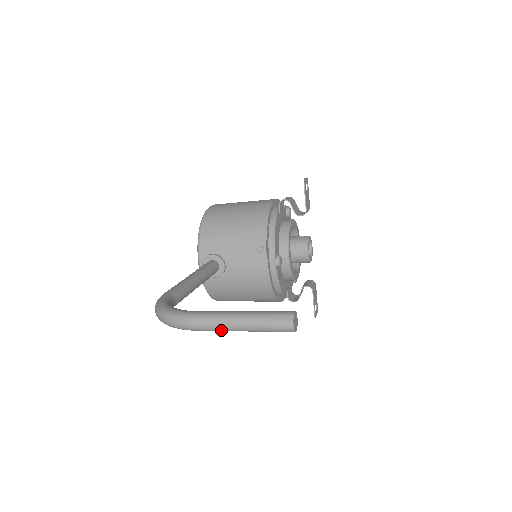
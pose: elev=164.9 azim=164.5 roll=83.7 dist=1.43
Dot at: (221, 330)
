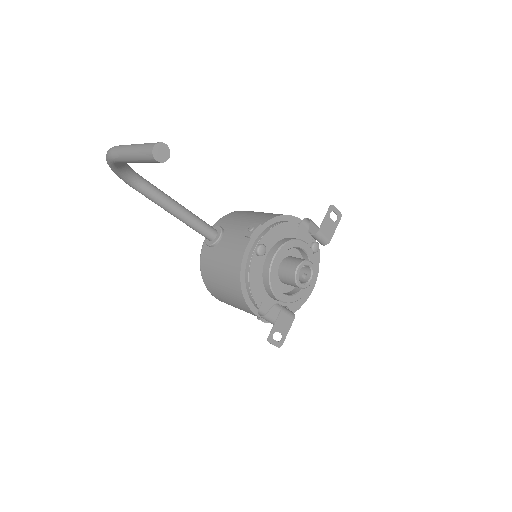
Dot at: (121, 155)
